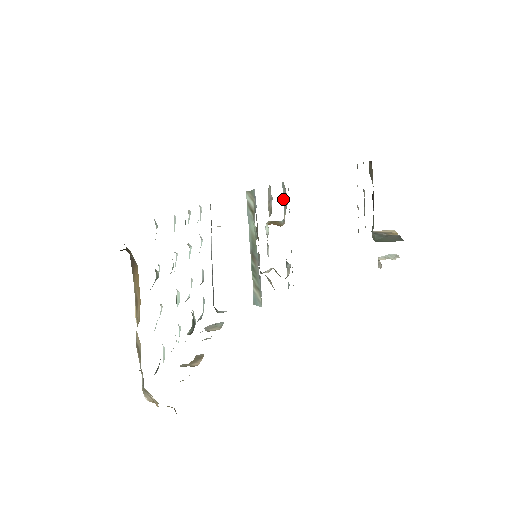
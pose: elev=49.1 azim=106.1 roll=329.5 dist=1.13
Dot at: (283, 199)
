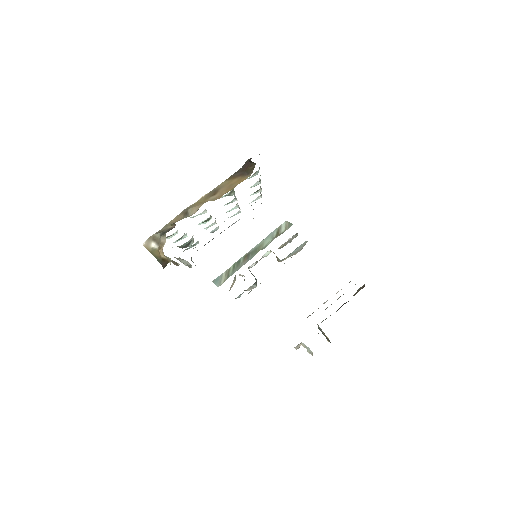
Dot at: (295, 249)
